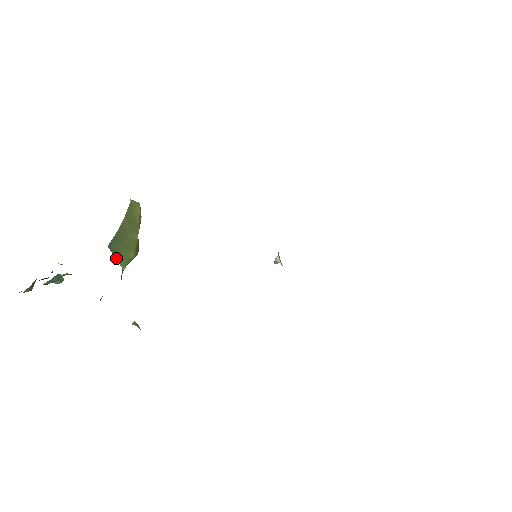
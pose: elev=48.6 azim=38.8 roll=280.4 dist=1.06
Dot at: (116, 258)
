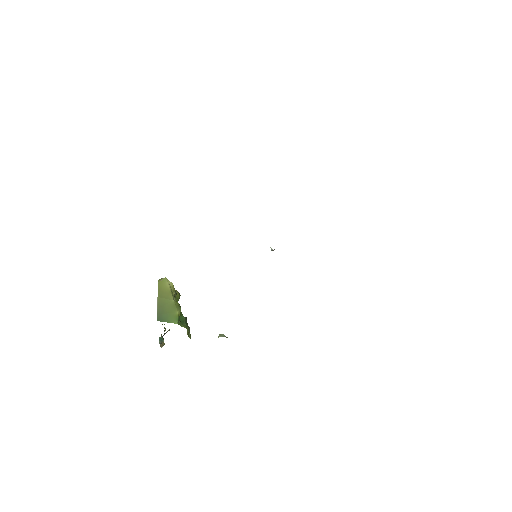
Dot at: (168, 322)
